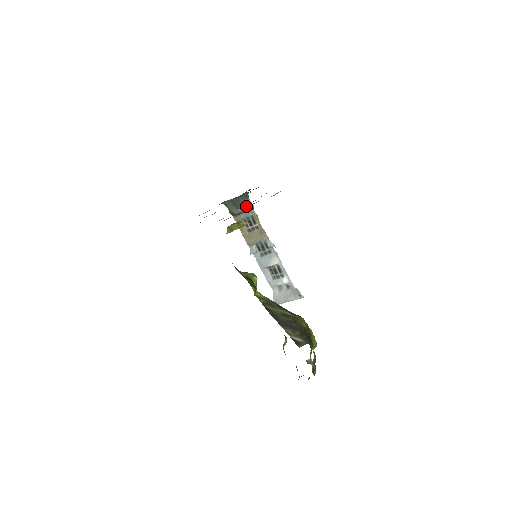
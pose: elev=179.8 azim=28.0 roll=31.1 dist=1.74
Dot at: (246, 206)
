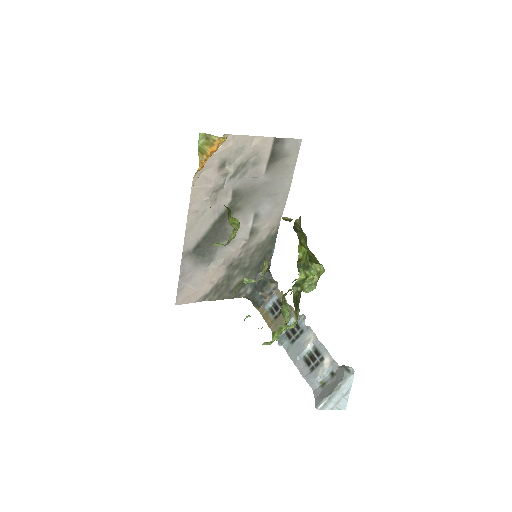
Dot at: (268, 282)
